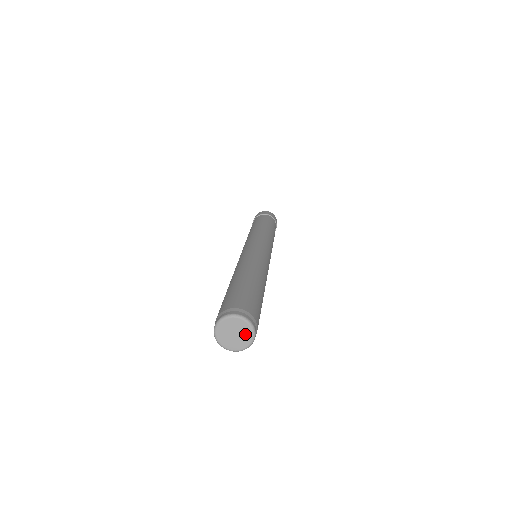
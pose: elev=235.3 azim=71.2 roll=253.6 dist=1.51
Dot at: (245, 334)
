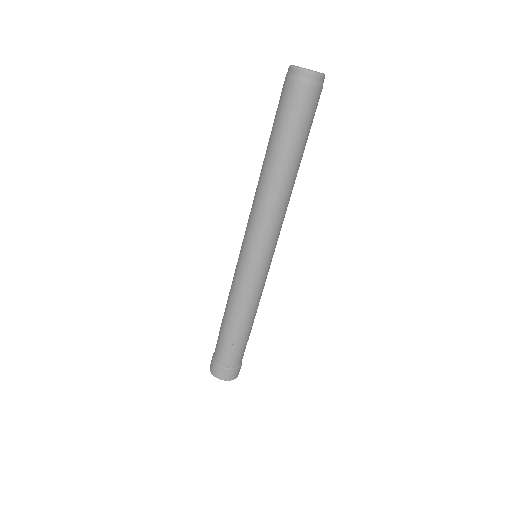
Dot at: occluded
